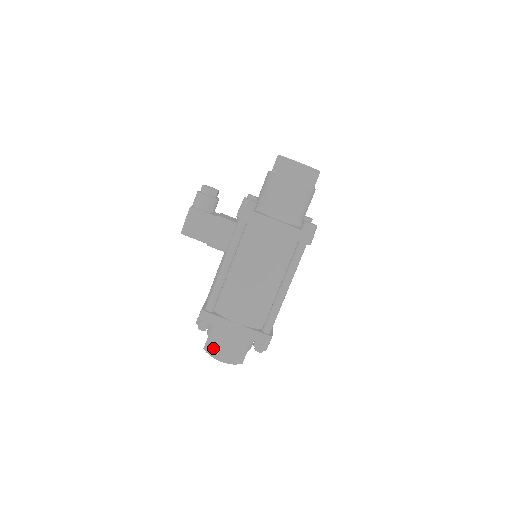
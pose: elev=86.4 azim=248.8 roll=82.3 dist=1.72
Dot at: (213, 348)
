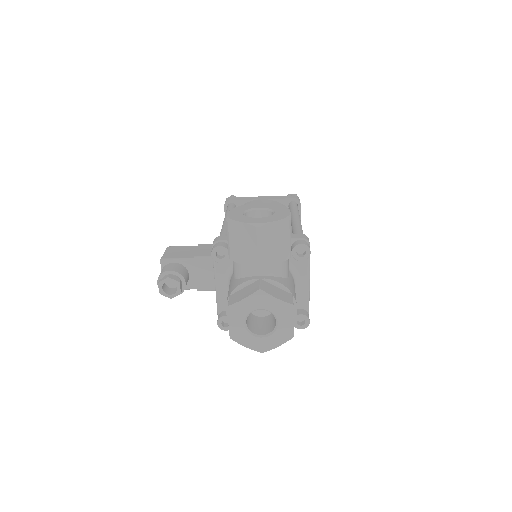
Dot at: occluded
